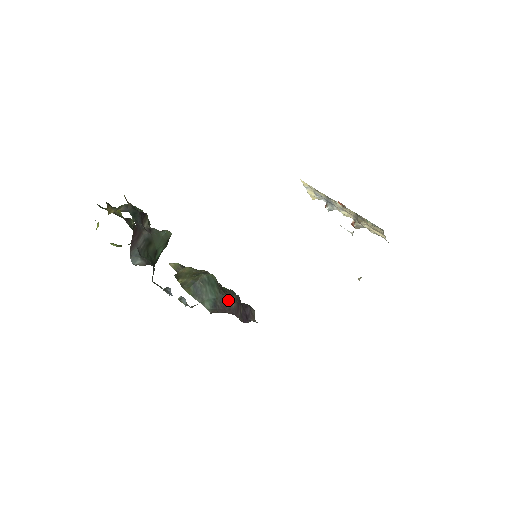
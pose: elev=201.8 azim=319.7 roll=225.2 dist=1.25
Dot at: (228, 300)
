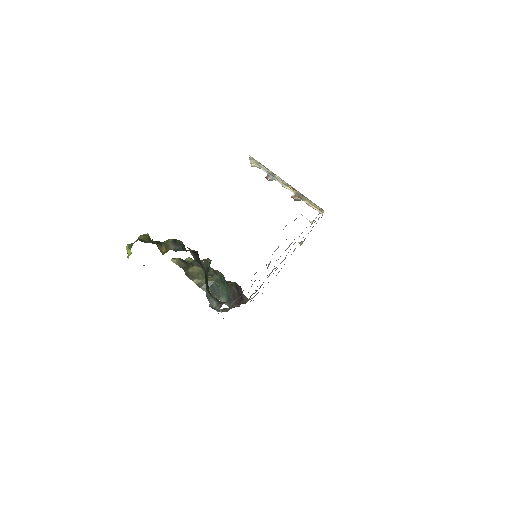
Dot at: (234, 291)
